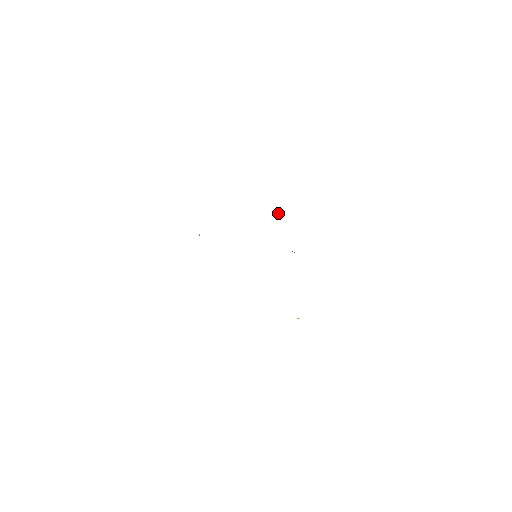
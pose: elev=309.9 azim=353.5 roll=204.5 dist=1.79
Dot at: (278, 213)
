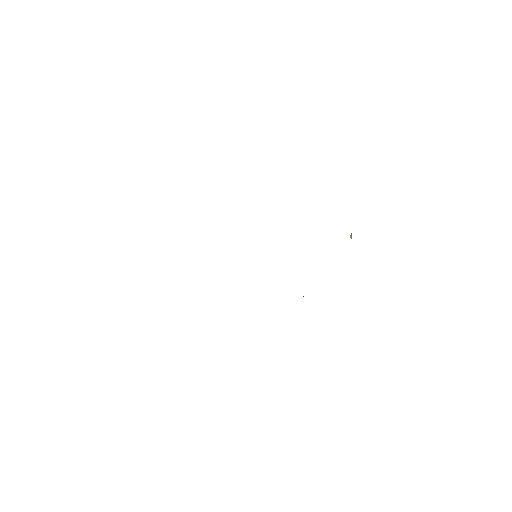
Dot at: occluded
